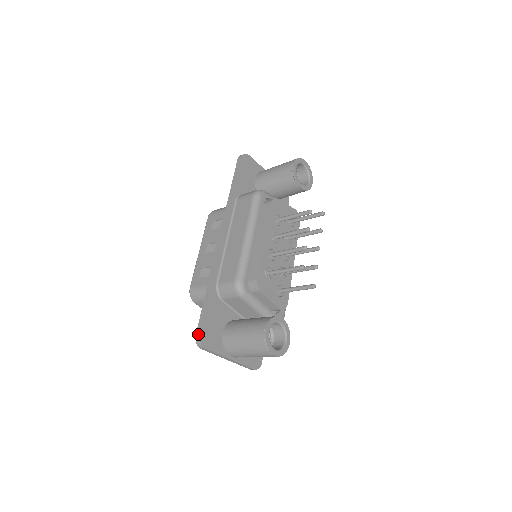
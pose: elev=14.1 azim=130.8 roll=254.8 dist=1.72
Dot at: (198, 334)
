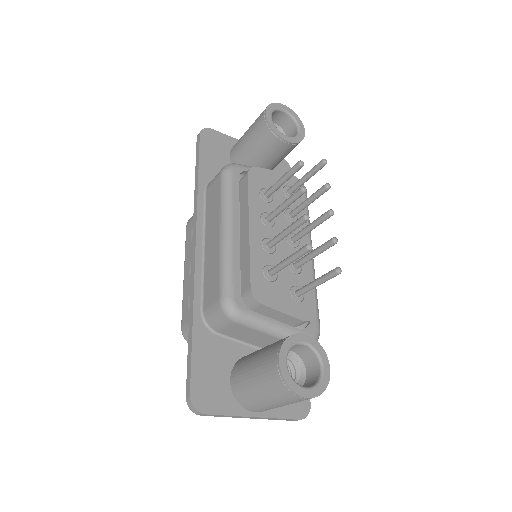
Dot at: (188, 395)
